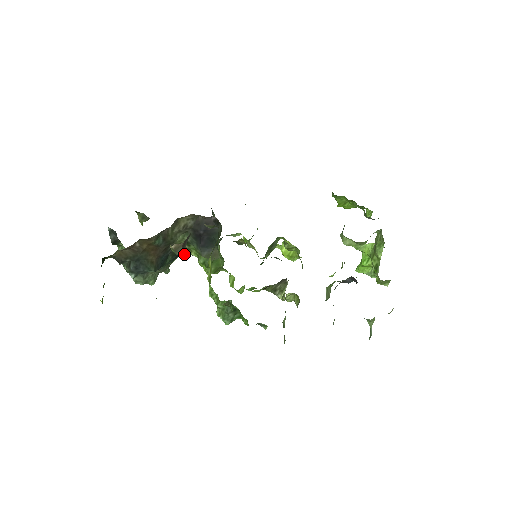
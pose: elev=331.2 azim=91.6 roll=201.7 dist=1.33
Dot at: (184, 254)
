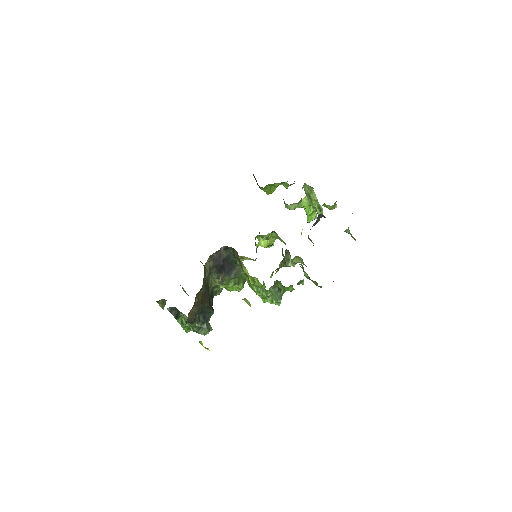
Dot at: occluded
